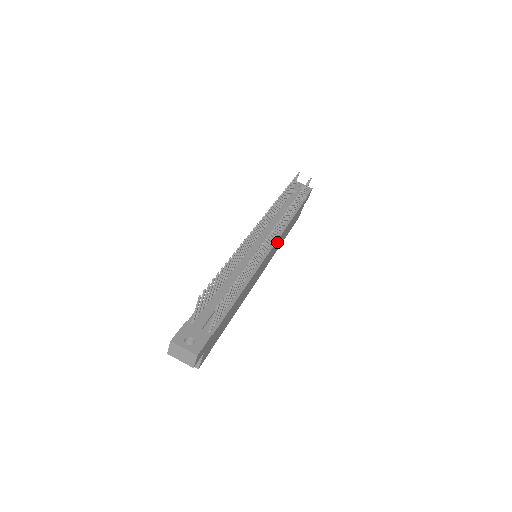
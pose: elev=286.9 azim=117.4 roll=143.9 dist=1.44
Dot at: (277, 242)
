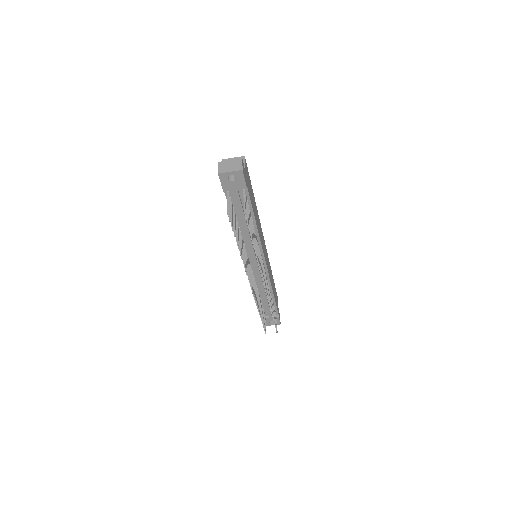
Dot at: occluded
